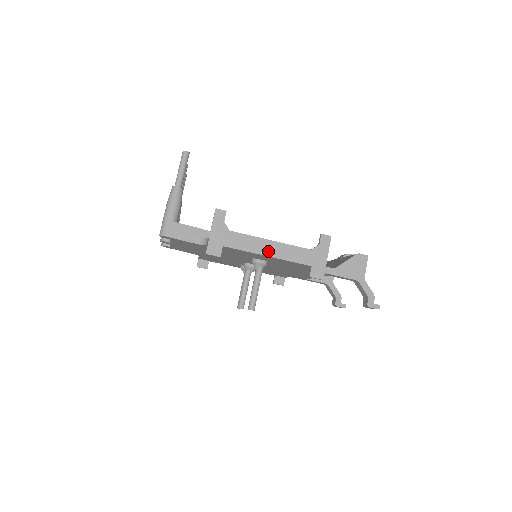
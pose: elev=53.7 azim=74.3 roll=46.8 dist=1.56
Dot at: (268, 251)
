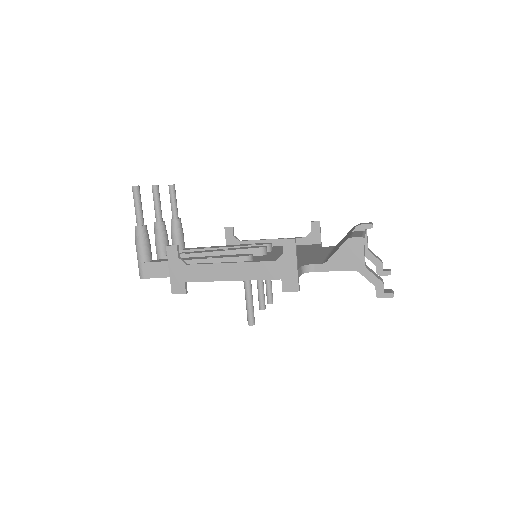
Dot at: (230, 275)
